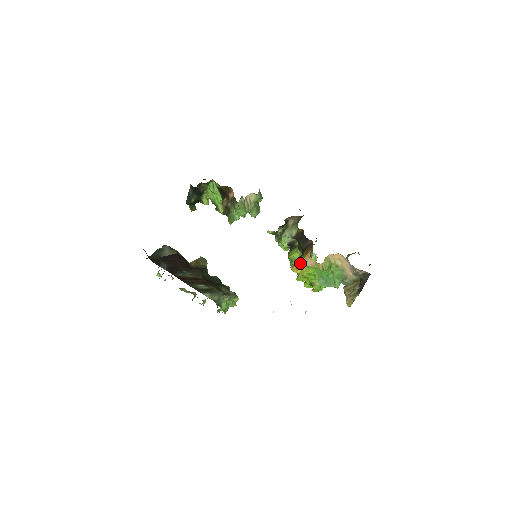
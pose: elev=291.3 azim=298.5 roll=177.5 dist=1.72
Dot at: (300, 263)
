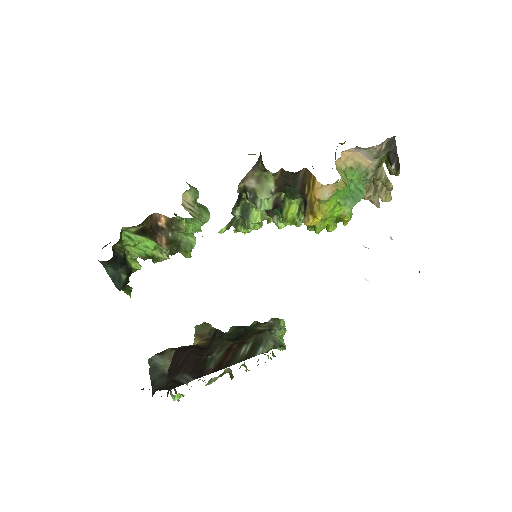
Dot at: (314, 207)
